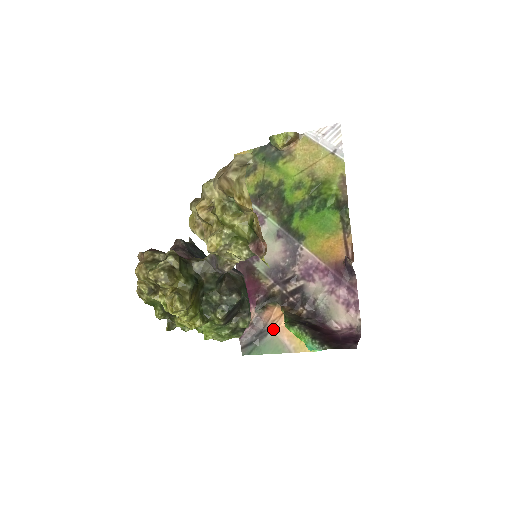
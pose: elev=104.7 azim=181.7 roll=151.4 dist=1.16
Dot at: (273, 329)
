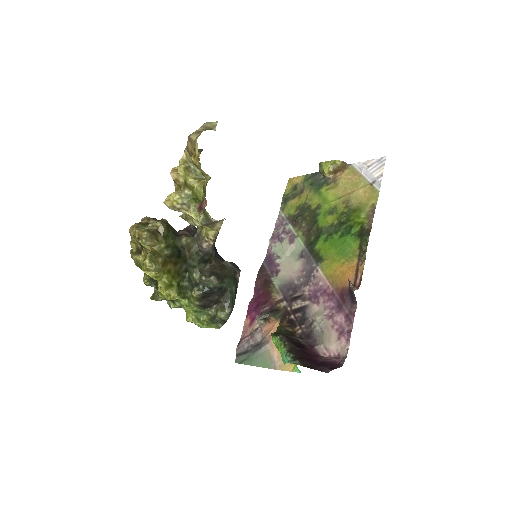
Dot at: (268, 343)
